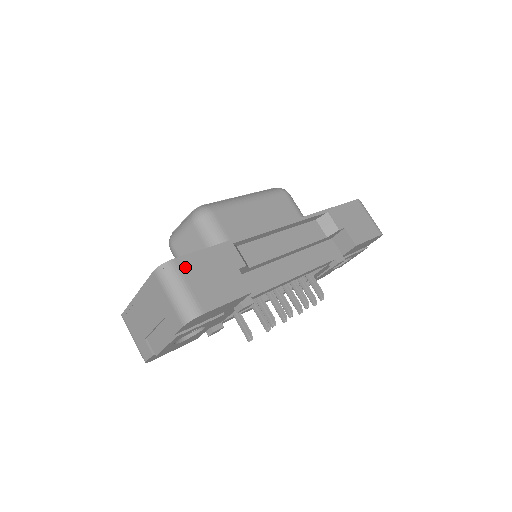
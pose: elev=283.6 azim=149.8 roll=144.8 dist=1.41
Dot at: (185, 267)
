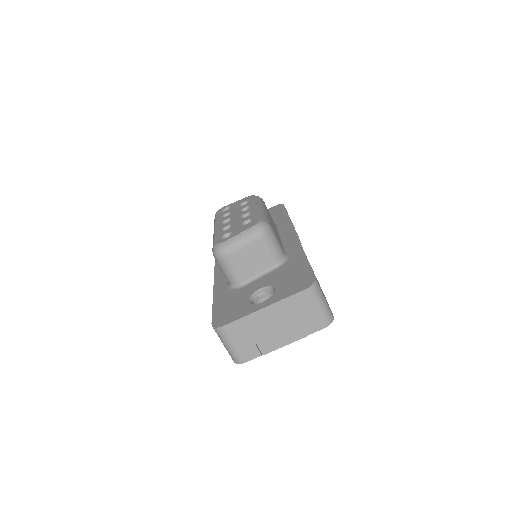
Dot at: (318, 283)
